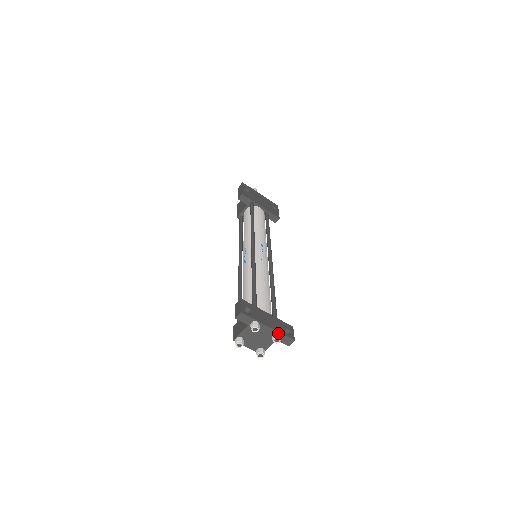
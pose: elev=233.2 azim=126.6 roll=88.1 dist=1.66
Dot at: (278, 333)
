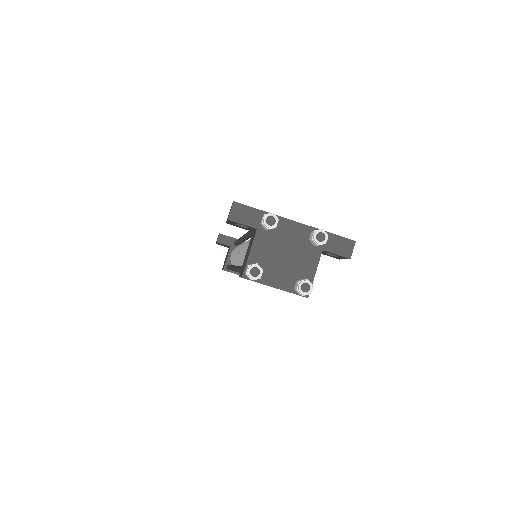
Dot at: (318, 229)
